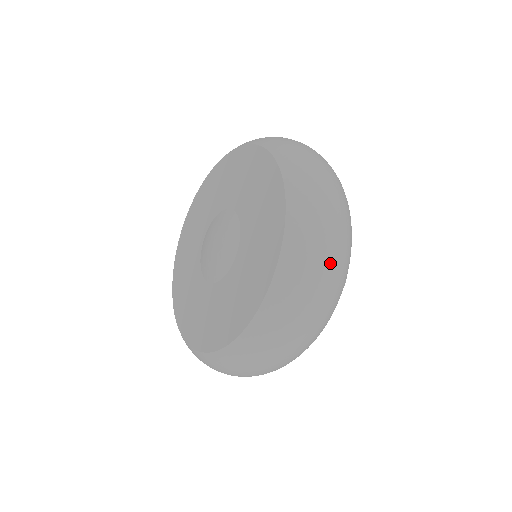
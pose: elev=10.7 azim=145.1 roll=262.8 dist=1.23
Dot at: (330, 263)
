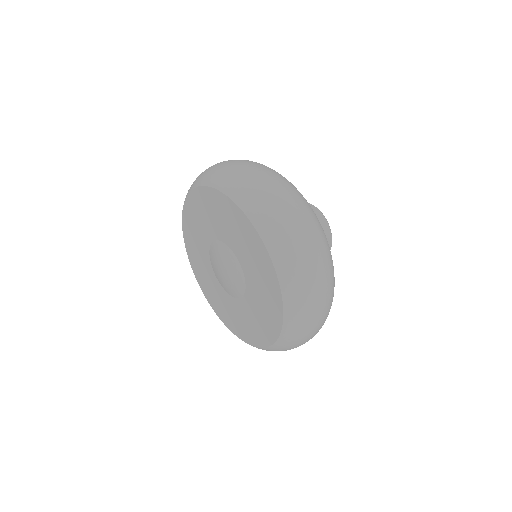
Dot at: (316, 264)
